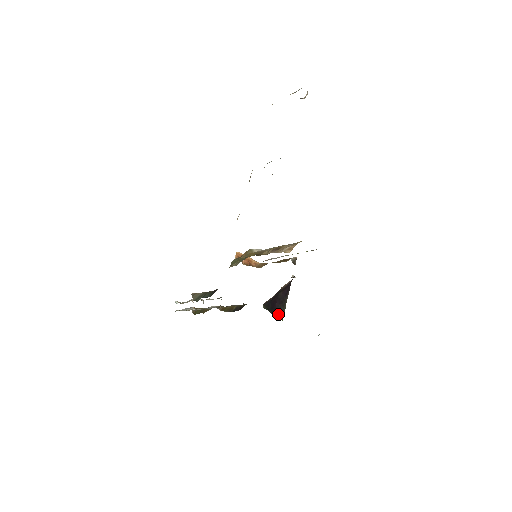
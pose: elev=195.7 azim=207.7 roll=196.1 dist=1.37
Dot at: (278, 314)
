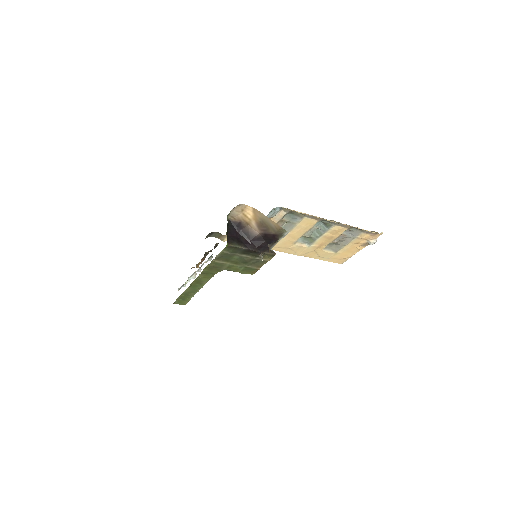
Dot at: (229, 239)
